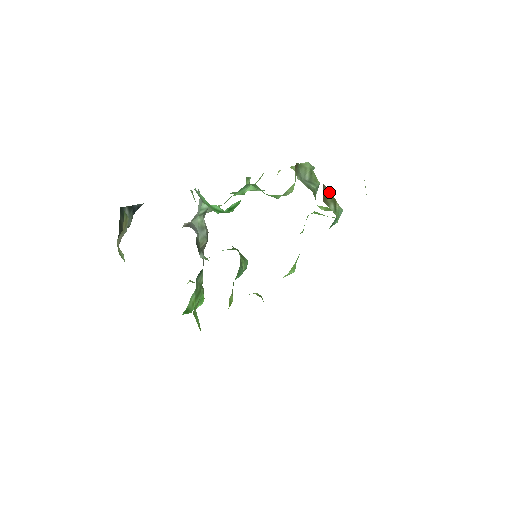
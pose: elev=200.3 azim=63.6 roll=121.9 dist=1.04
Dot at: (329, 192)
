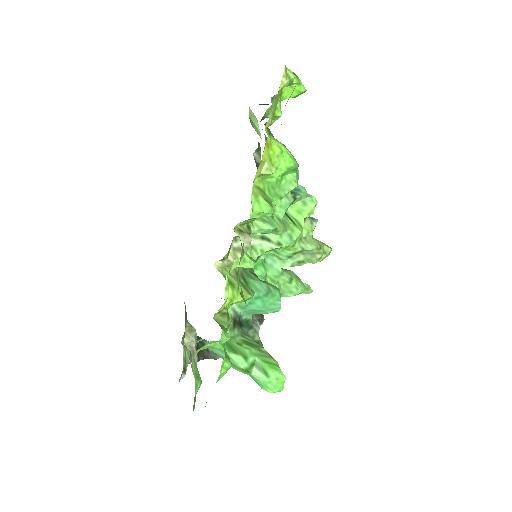
Dot at: occluded
